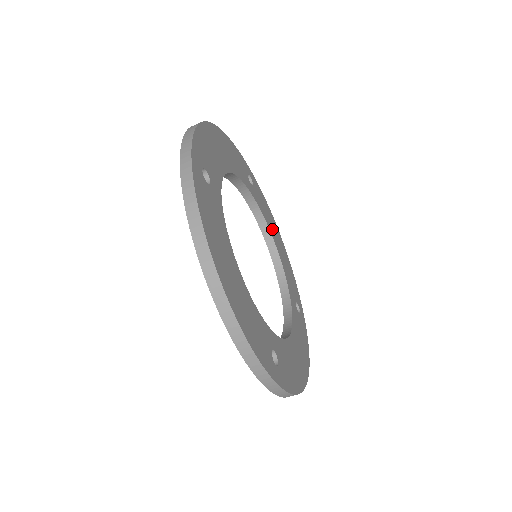
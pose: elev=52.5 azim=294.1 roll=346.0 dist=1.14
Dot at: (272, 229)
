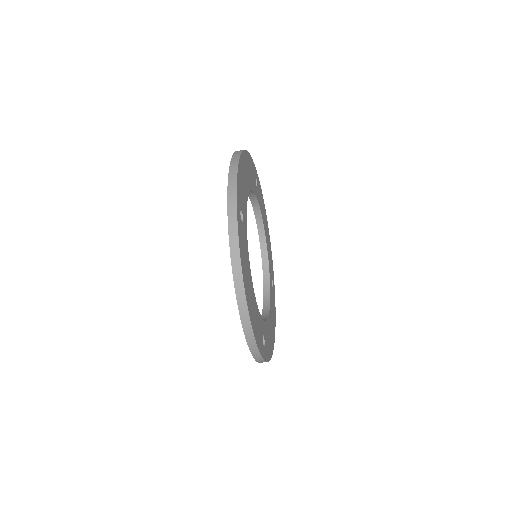
Dot at: (264, 220)
